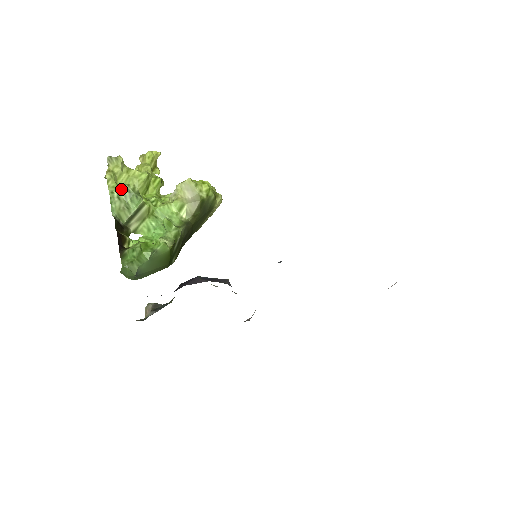
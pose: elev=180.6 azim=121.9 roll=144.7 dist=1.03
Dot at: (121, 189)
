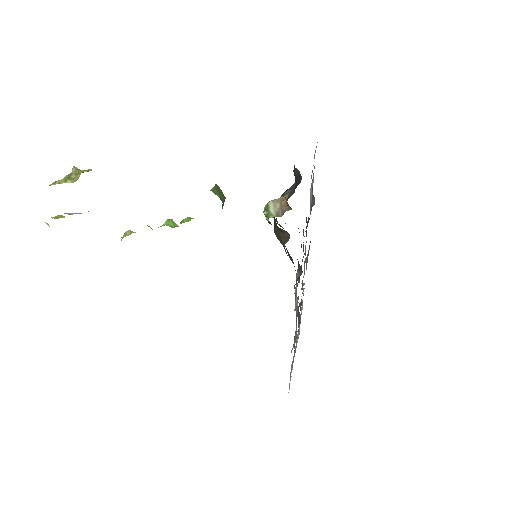
Dot at: occluded
